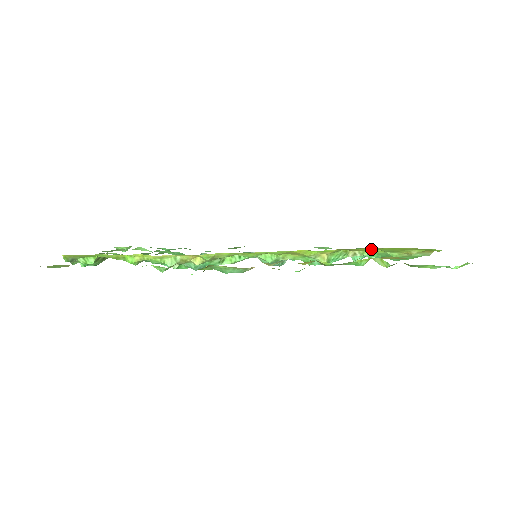
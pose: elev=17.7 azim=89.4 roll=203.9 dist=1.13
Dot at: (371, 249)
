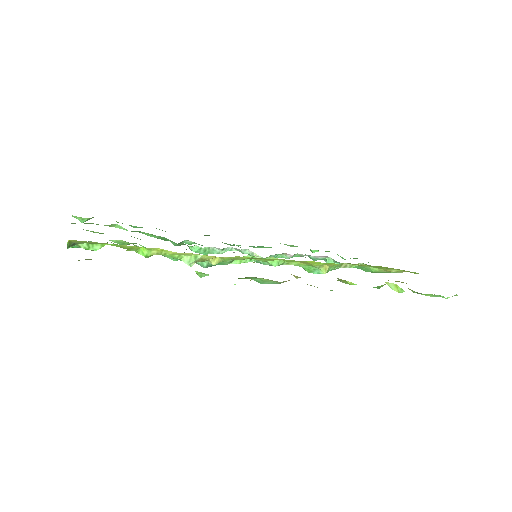
Dot at: occluded
